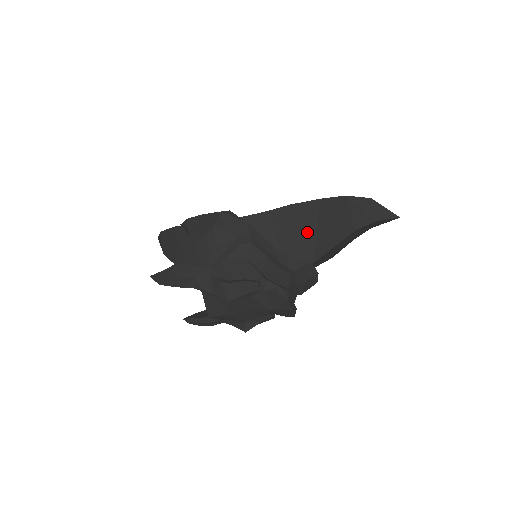
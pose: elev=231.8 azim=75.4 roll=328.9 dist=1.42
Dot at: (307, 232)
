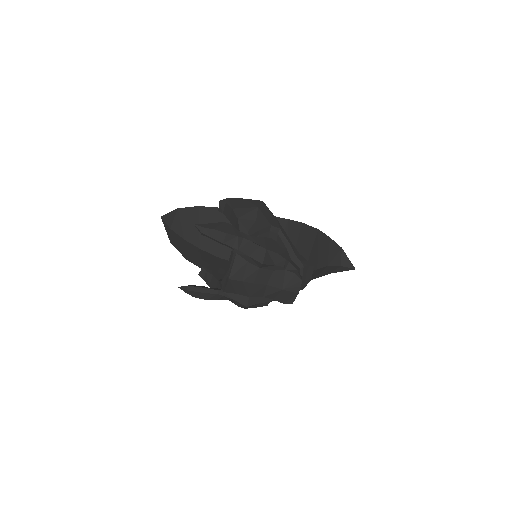
Dot at: (306, 248)
